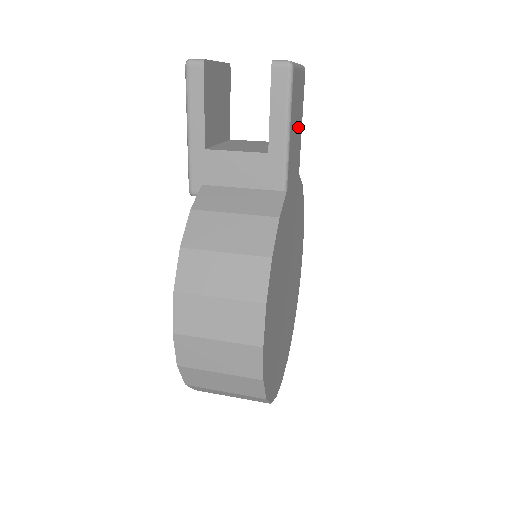
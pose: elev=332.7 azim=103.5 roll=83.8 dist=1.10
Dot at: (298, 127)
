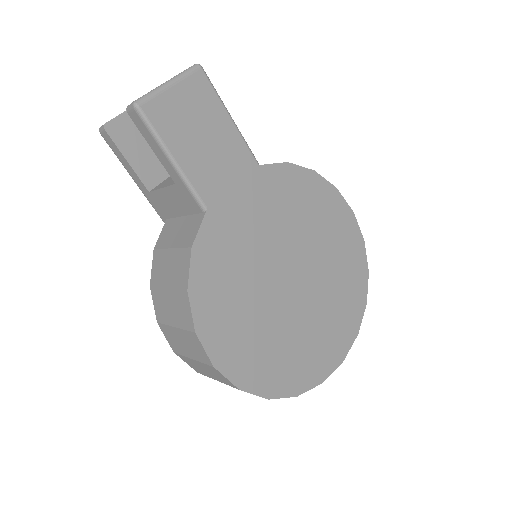
Dot at: (213, 132)
